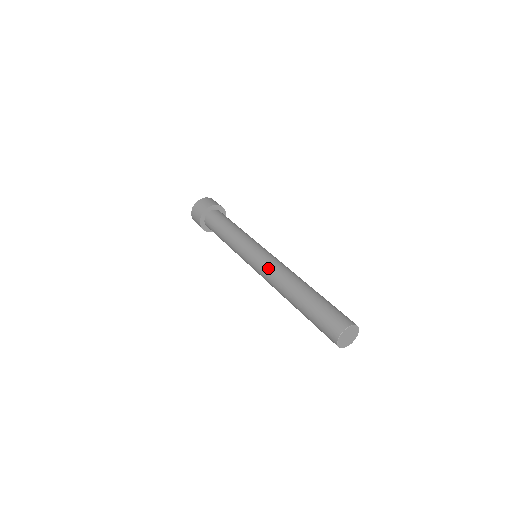
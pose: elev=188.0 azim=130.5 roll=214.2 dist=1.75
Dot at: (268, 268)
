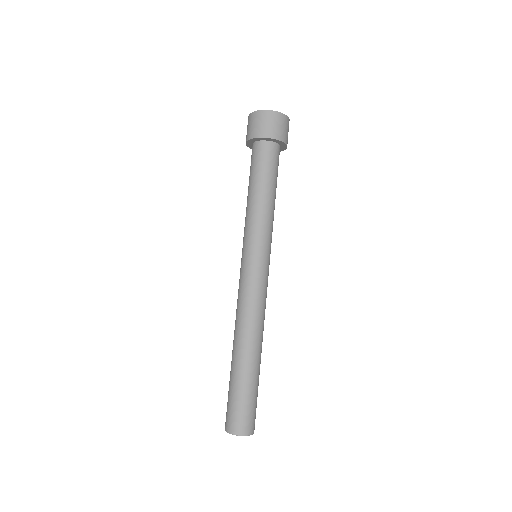
Dot at: (238, 297)
